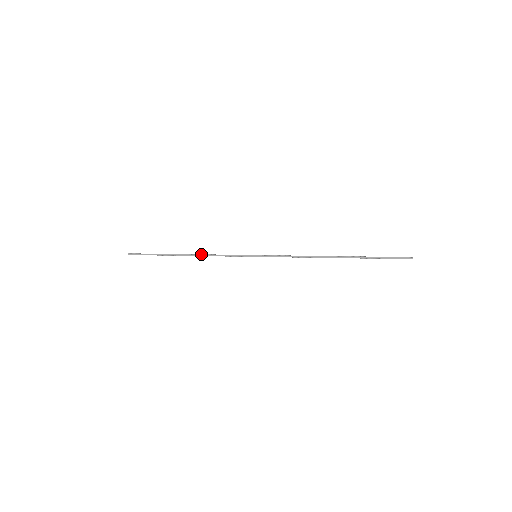
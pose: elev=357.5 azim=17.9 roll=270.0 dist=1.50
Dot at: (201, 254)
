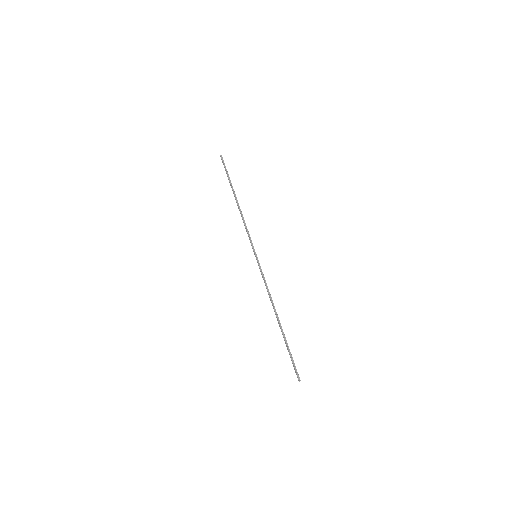
Dot at: (240, 212)
